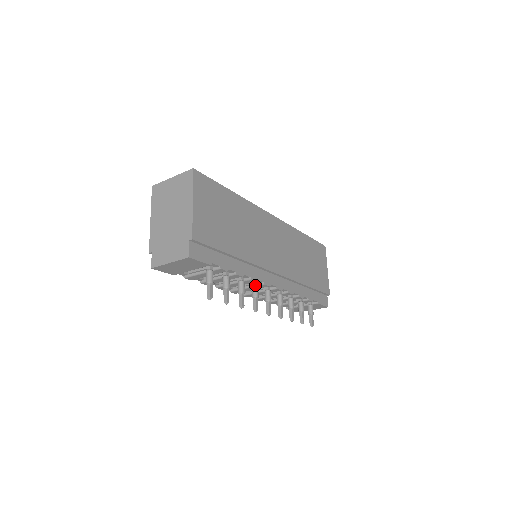
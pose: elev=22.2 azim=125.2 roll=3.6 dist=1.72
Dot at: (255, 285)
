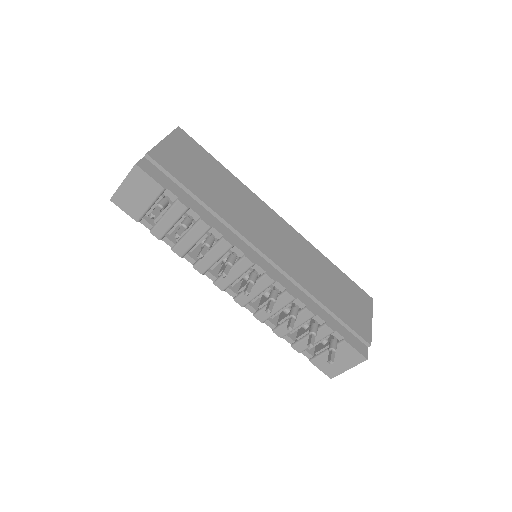
Dot at: (232, 254)
